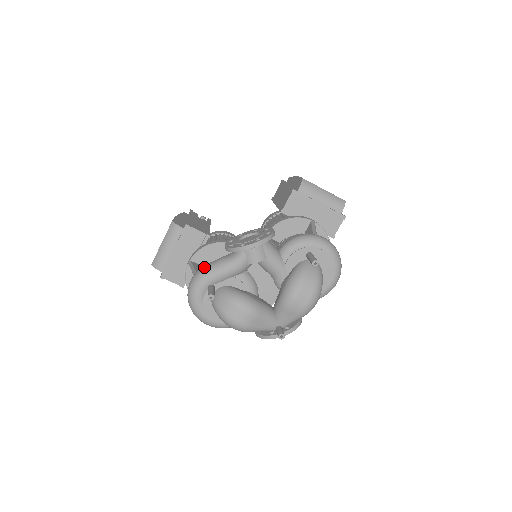
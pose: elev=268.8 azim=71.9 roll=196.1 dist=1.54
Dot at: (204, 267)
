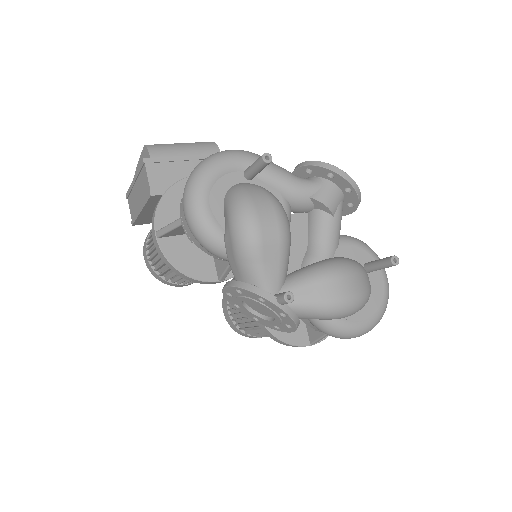
Dot at: (259, 155)
